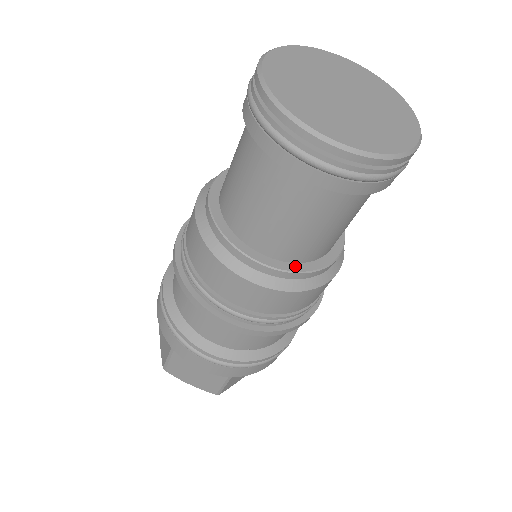
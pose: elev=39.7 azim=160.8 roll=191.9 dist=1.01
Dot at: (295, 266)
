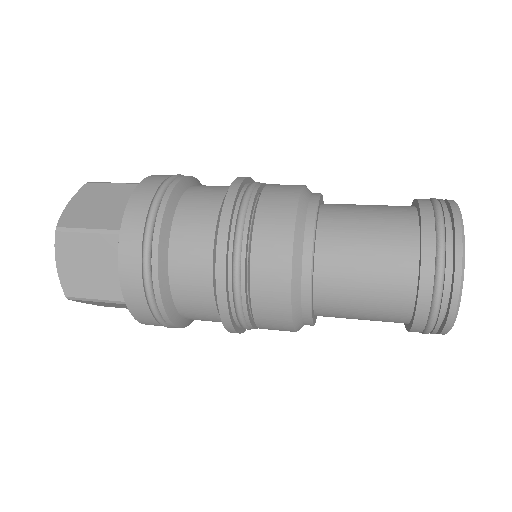
Dot at: occluded
